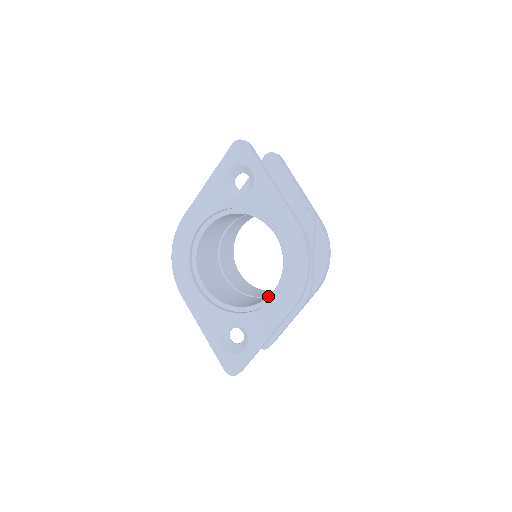
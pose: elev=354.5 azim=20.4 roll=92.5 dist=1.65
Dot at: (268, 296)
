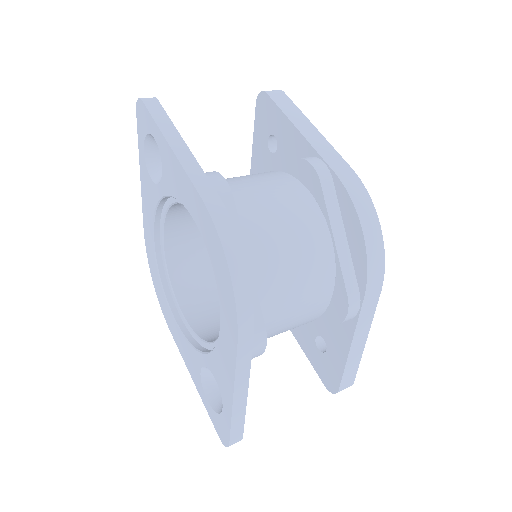
Dot at: occluded
